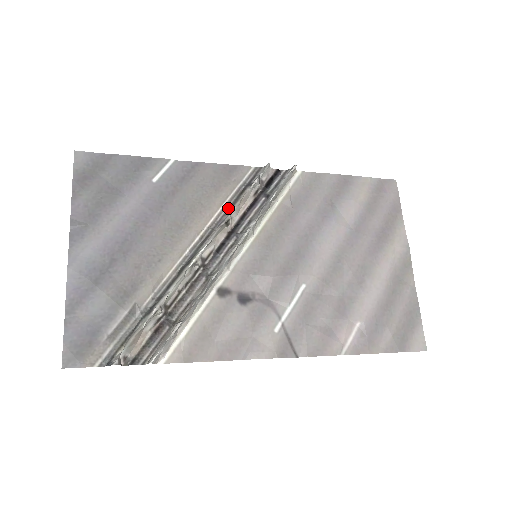
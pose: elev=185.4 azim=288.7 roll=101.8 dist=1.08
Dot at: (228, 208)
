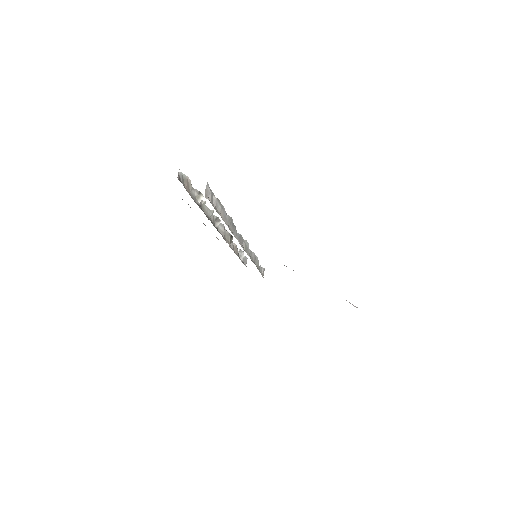
Dot at: occluded
